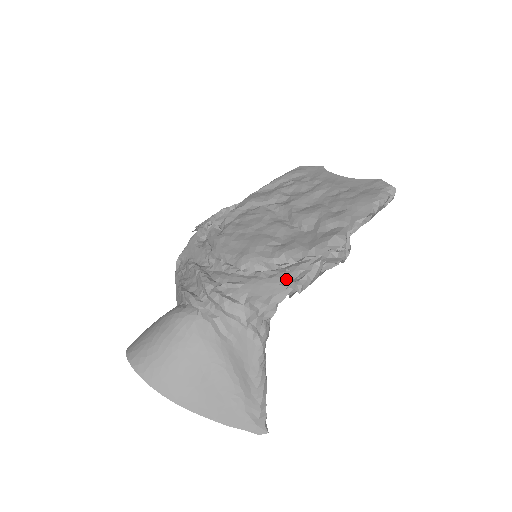
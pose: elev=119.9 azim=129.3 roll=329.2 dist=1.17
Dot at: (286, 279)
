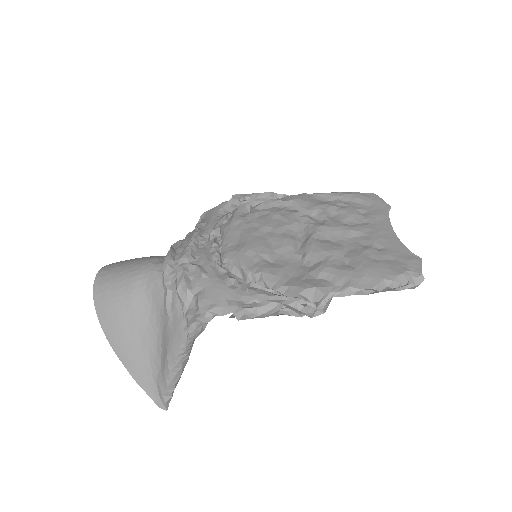
Dot at: (238, 299)
